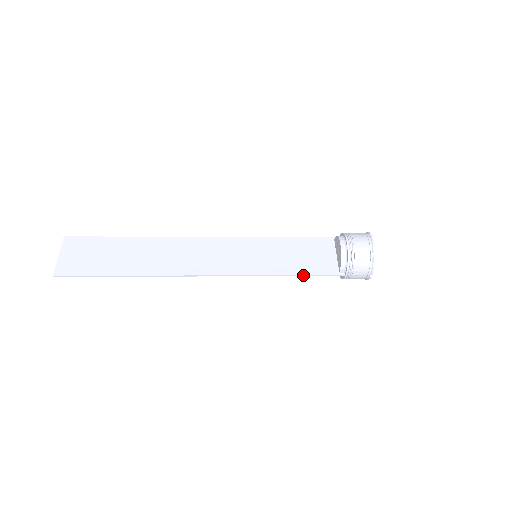
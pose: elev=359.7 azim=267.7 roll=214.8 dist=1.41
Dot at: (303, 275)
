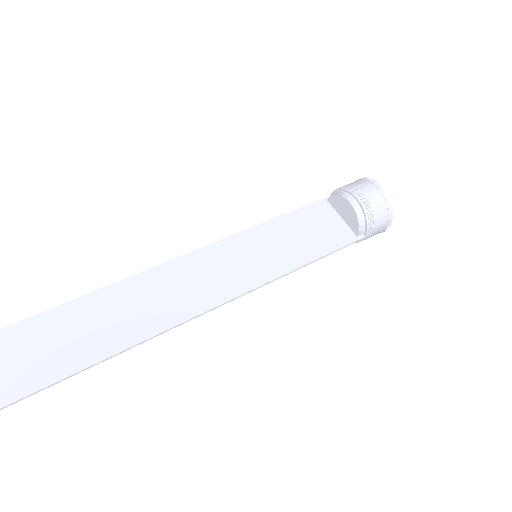
Dot at: (323, 256)
